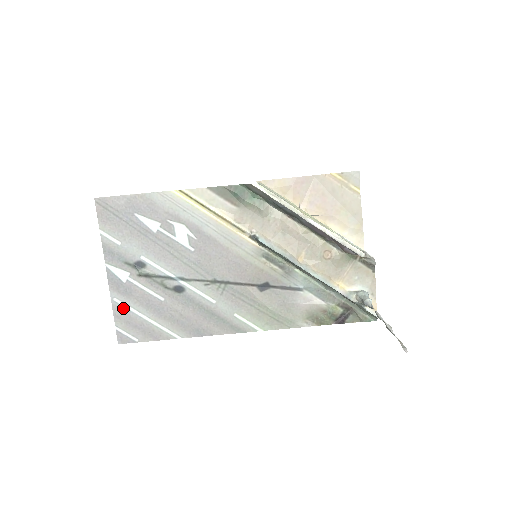
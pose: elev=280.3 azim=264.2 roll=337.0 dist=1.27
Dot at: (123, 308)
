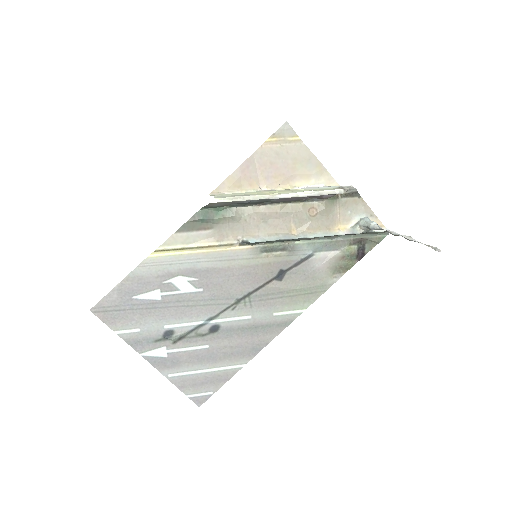
Dot at: (181, 377)
